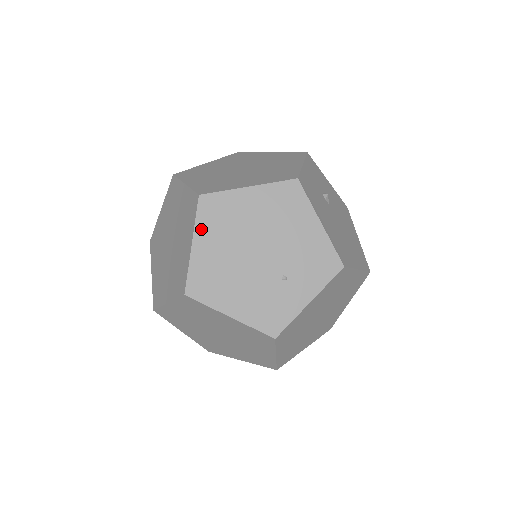
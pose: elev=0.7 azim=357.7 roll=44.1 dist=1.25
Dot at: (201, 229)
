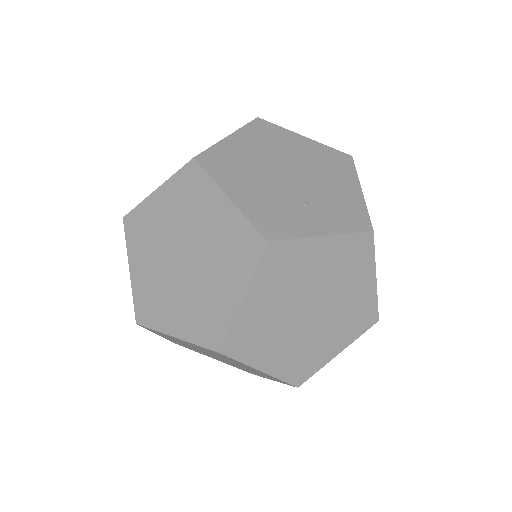
Dot at: (245, 133)
